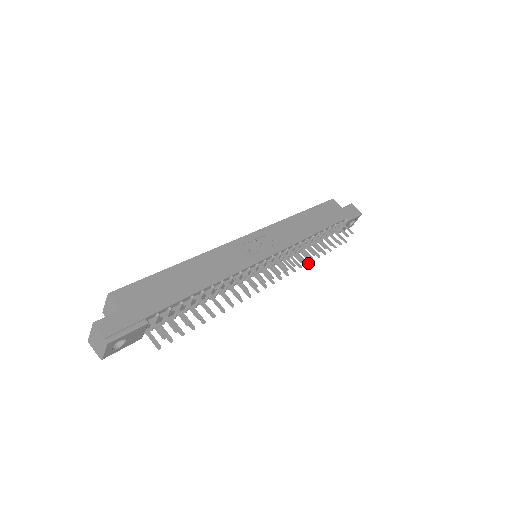
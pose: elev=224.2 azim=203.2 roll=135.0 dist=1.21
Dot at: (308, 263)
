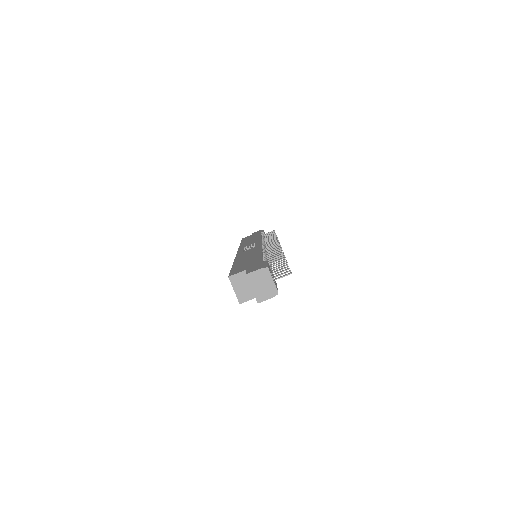
Dot at: occluded
